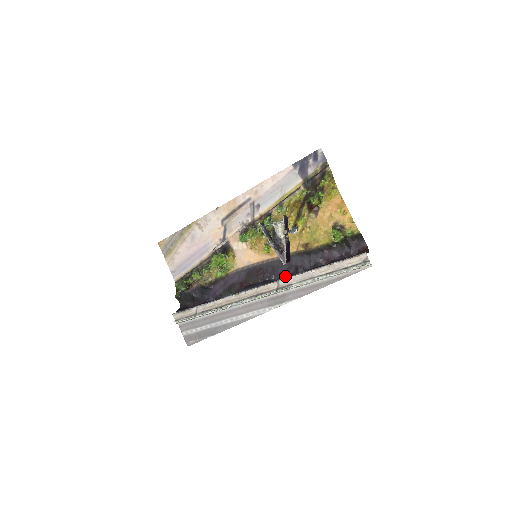
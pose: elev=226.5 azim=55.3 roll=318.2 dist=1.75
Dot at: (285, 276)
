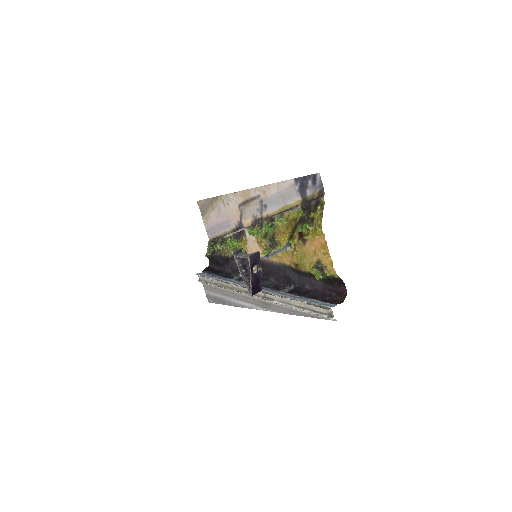
Dot at: (280, 282)
